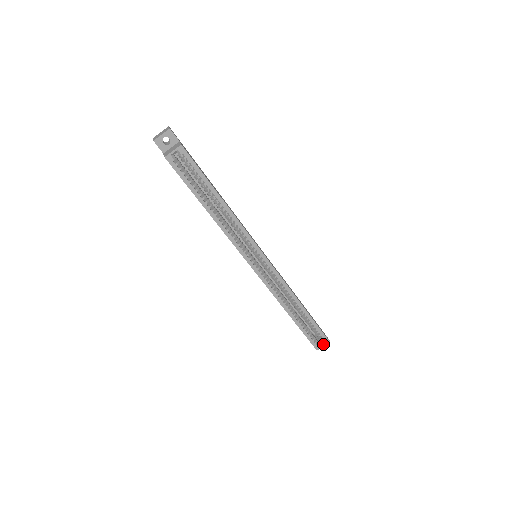
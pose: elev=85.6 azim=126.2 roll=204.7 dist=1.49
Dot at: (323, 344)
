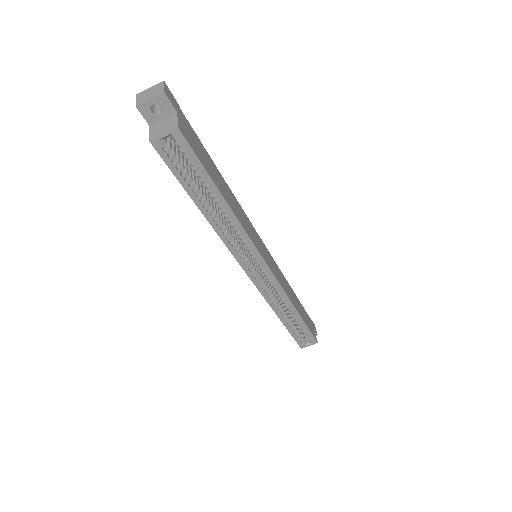
Dot at: (310, 344)
